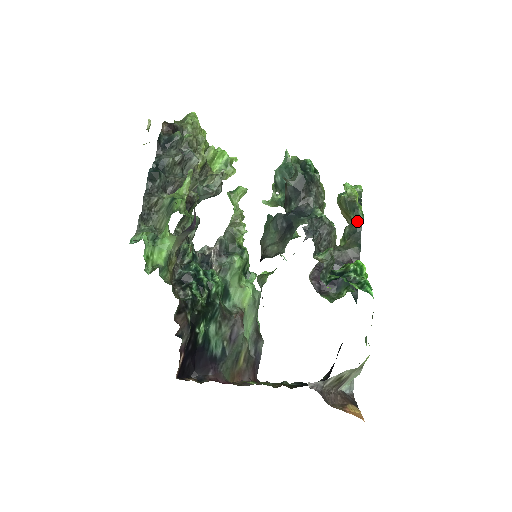
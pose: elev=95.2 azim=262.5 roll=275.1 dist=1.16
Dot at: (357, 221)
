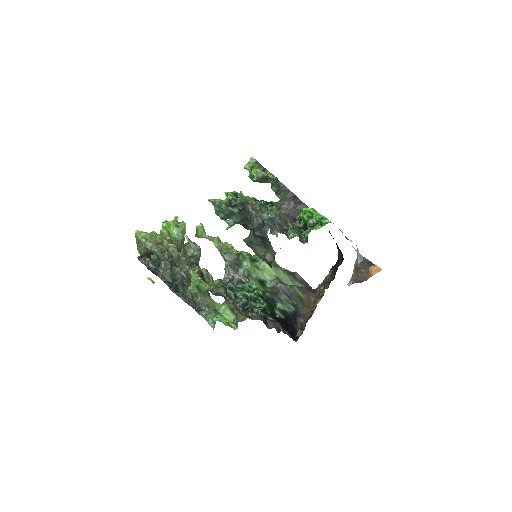
Dot at: (274, 181)
